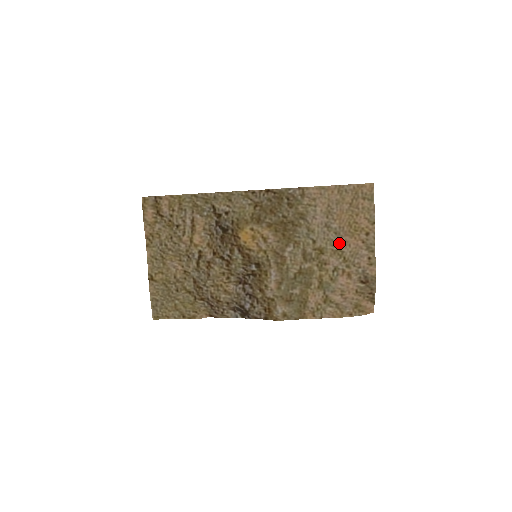
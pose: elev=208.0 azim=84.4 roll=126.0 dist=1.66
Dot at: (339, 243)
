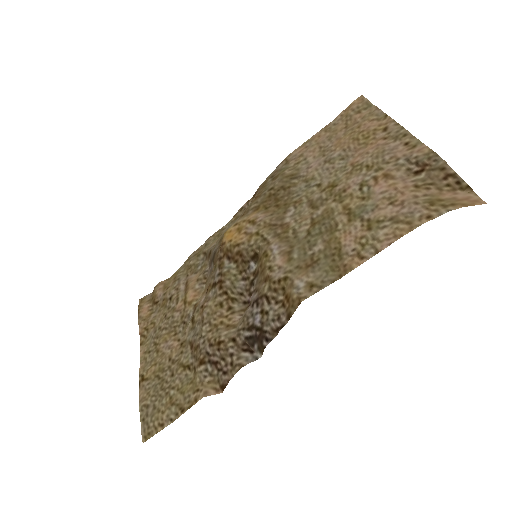
Dot at: (352, 162)
